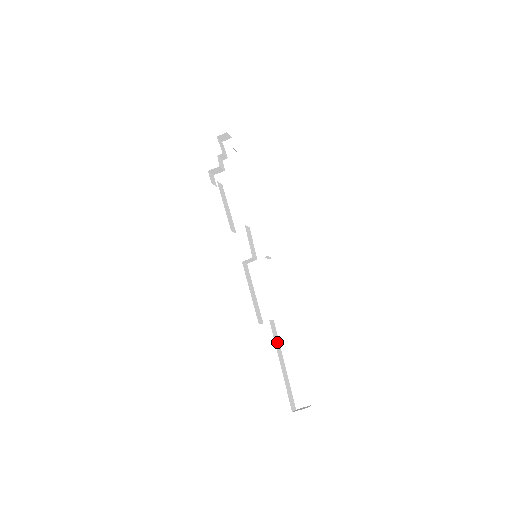
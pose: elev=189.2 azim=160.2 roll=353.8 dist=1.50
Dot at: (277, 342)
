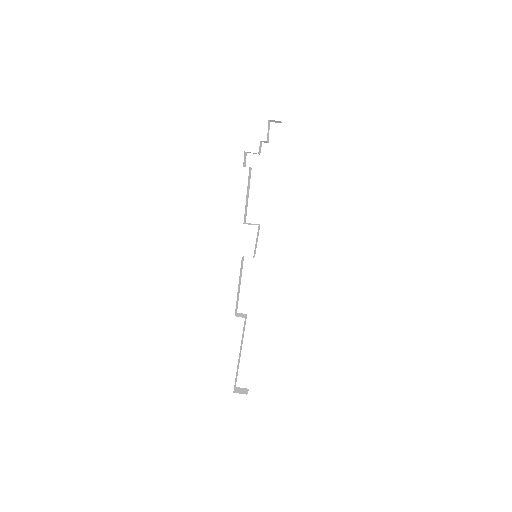
Dot at: (243, 334)
